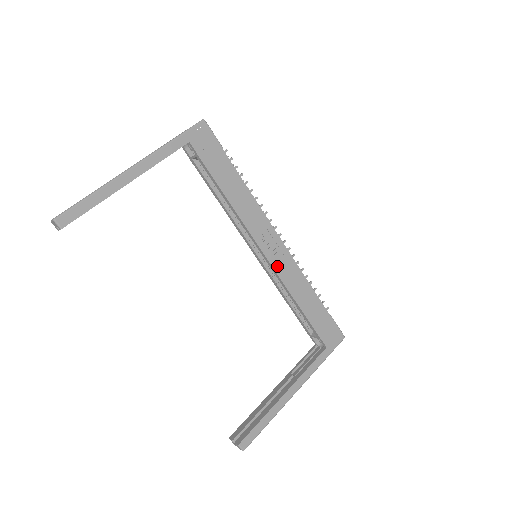
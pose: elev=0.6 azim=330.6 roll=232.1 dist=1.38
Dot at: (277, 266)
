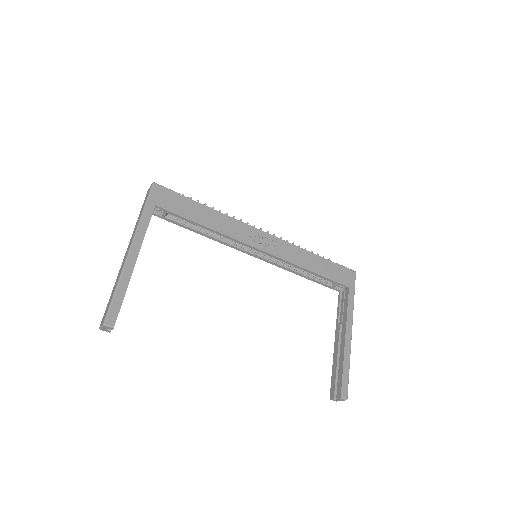
Dot at: (276, 253)
